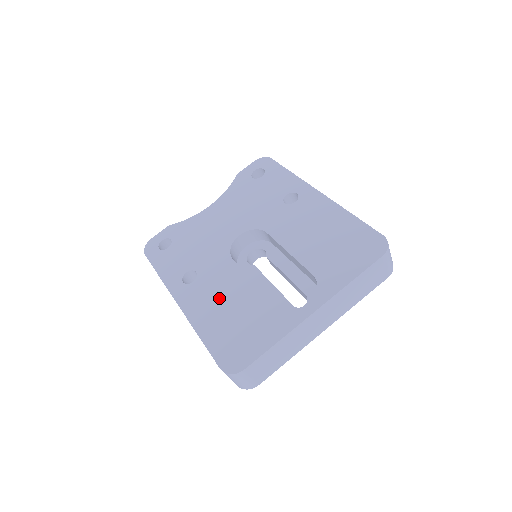
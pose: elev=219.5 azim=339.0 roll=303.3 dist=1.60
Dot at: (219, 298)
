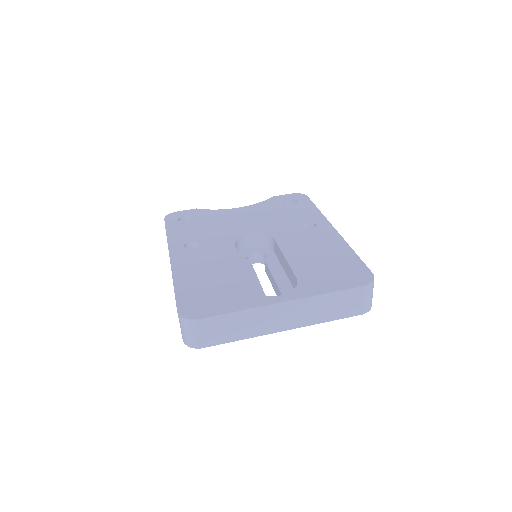
Dot at: (207, 266)
